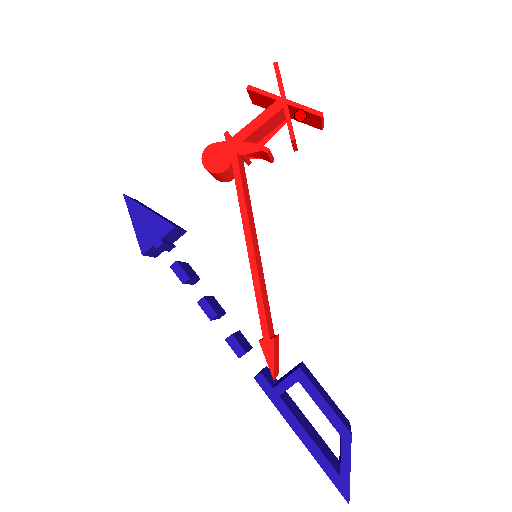
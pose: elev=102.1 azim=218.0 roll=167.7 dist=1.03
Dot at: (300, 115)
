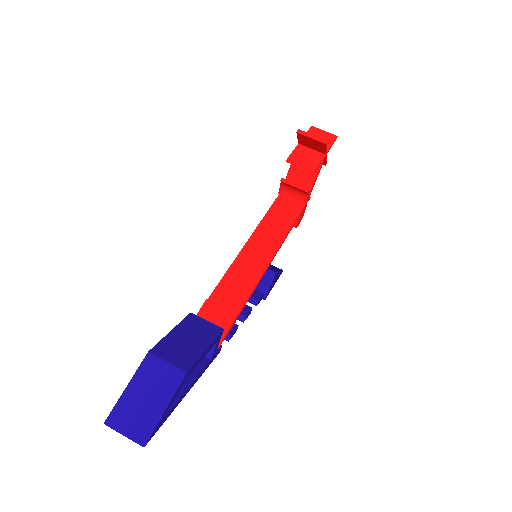
Dot at: (311, 145)
